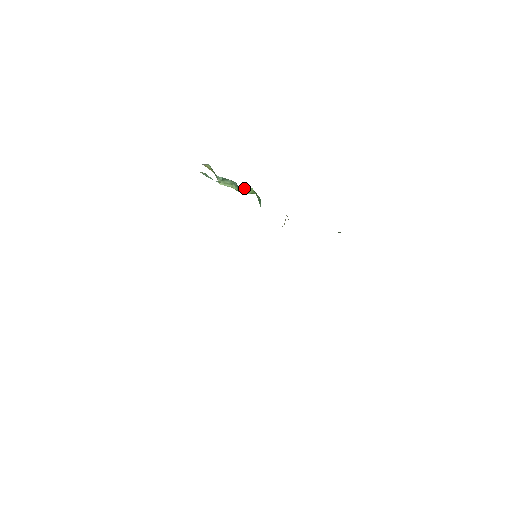
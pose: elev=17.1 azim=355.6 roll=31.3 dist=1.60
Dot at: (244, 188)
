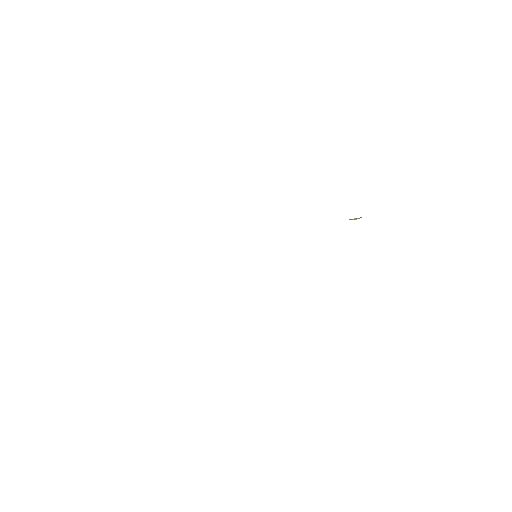
Dot at: occluded
